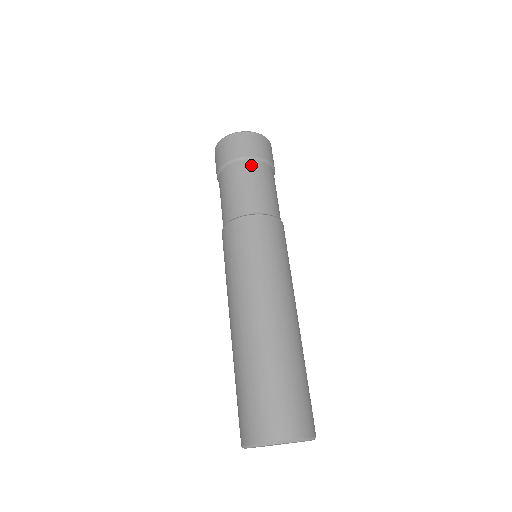
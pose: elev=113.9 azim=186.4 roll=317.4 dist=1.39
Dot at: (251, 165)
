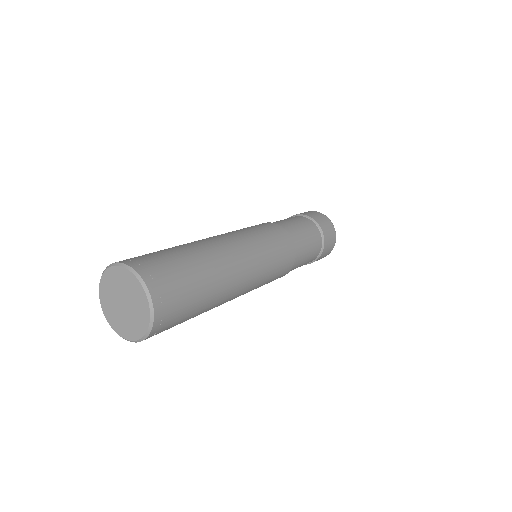
Dot at: occluded
